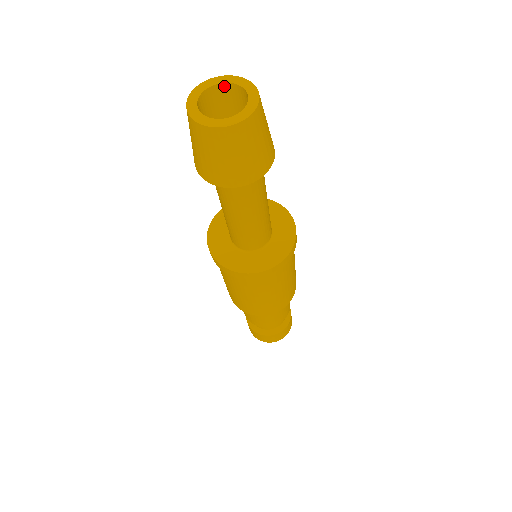
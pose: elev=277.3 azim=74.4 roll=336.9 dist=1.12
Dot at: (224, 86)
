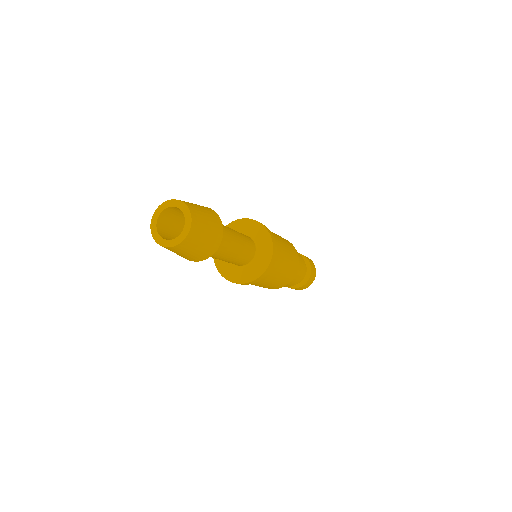
Dot at: (171, 208)
